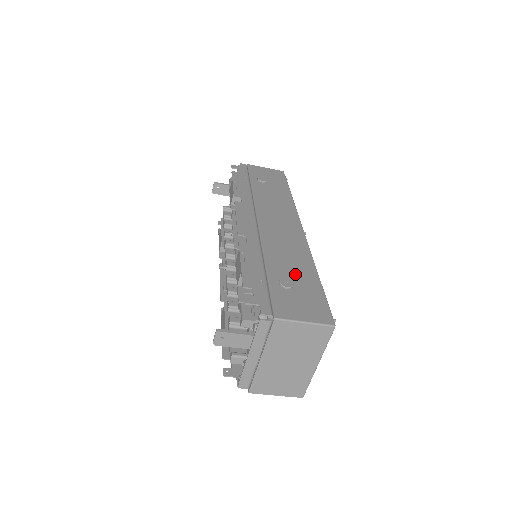
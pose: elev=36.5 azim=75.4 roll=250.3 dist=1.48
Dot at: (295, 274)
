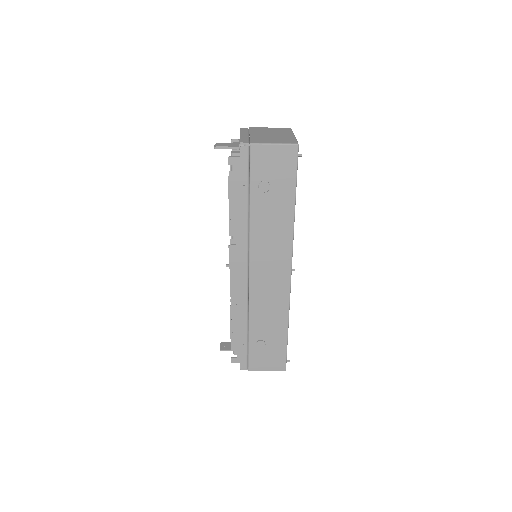
Dot at: (269, 333)
